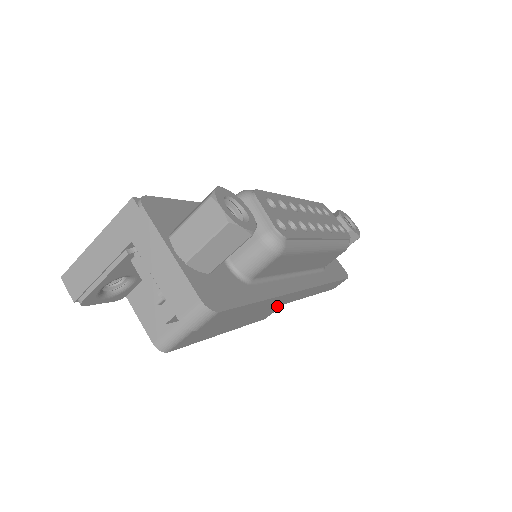
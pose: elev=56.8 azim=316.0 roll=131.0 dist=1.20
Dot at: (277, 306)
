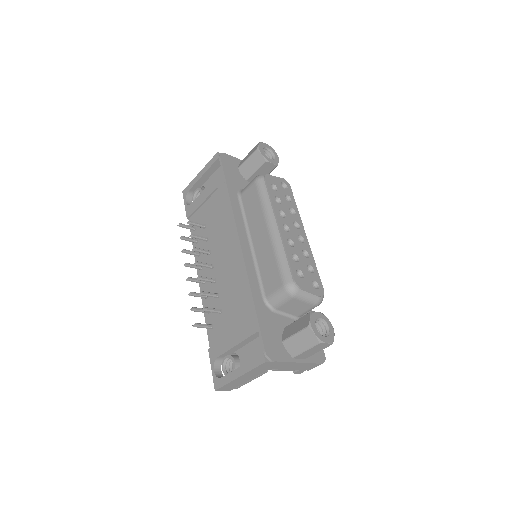
Dot at: occluded
